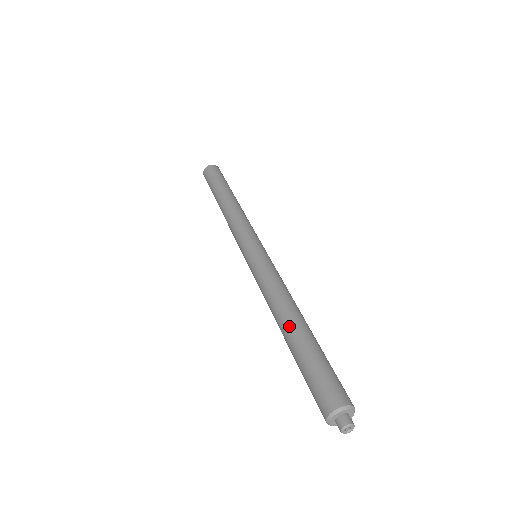
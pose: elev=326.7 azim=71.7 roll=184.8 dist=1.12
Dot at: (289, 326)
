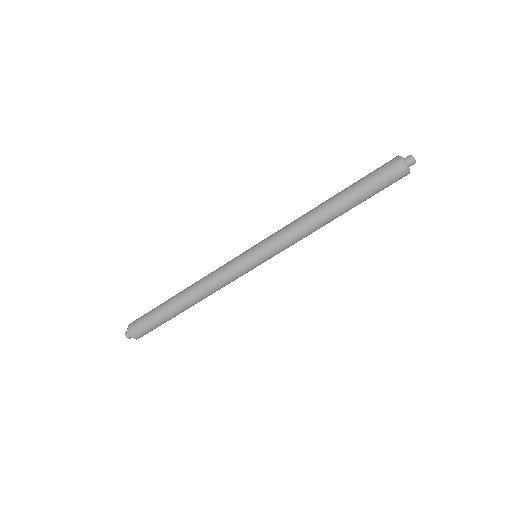
Dot at: (331, 197)
